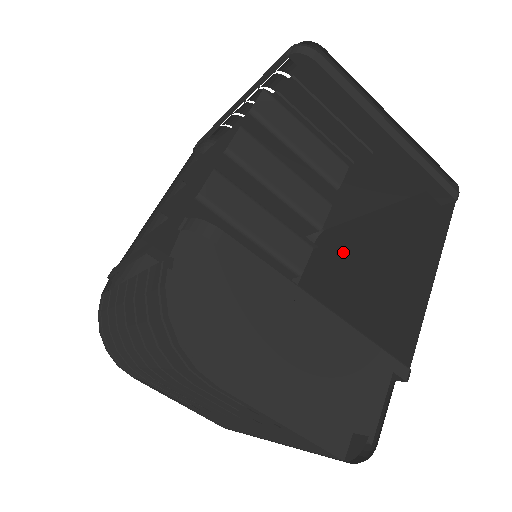
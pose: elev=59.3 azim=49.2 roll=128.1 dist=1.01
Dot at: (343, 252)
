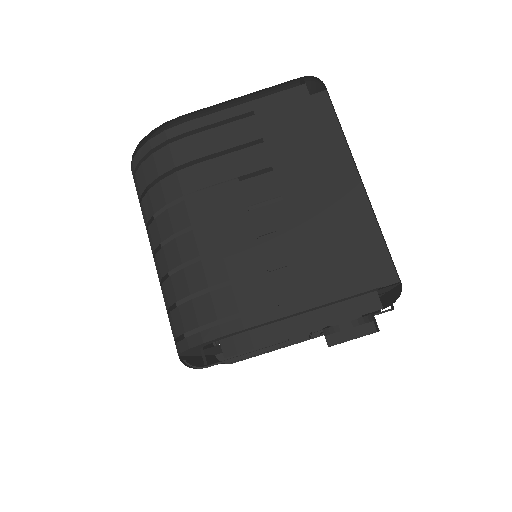
Dot at: occluded
